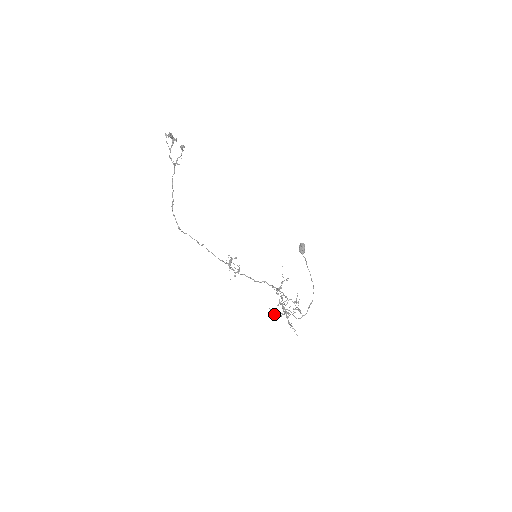
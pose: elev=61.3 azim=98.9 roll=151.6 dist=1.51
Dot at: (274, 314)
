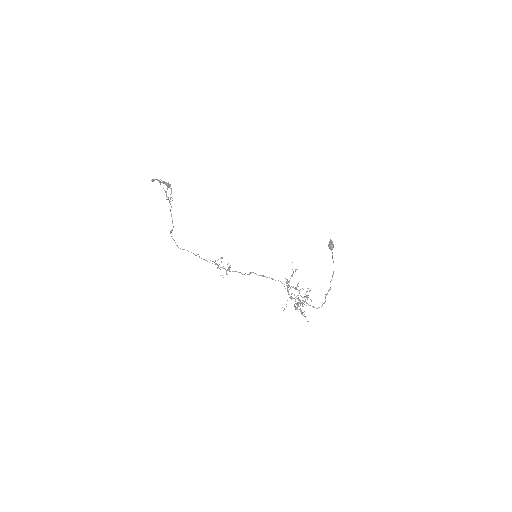
Dot at: occluded
